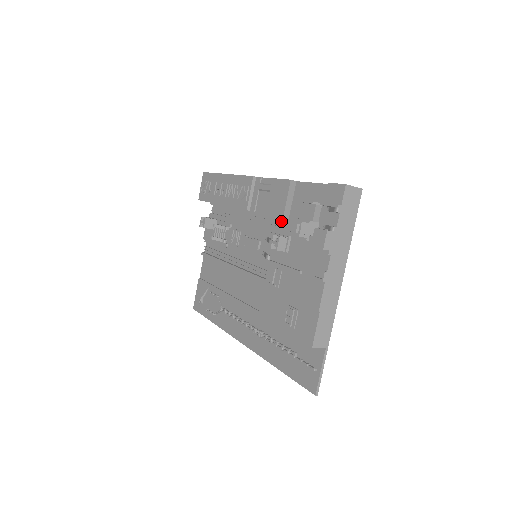
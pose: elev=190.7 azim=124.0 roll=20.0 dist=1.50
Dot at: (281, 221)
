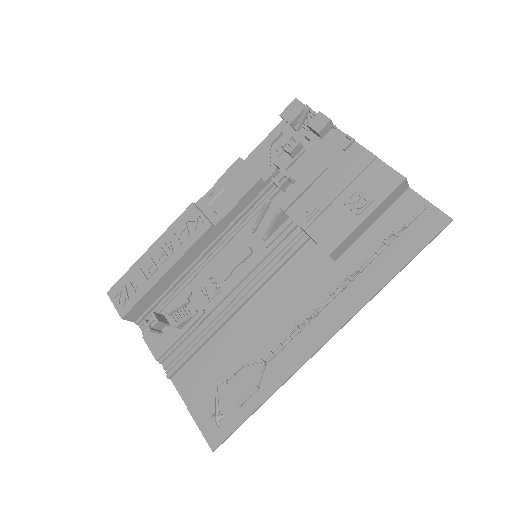
Dot at: (252, 209)
